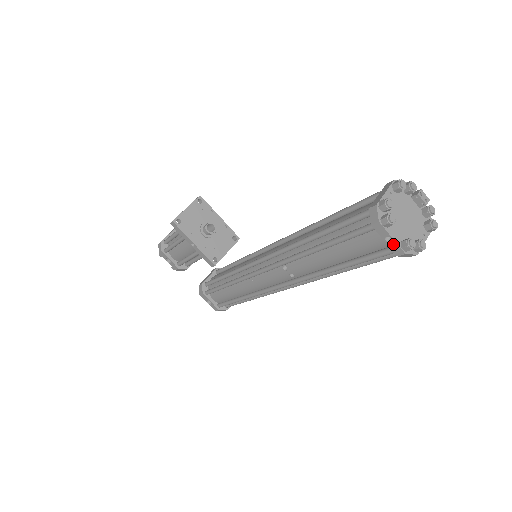
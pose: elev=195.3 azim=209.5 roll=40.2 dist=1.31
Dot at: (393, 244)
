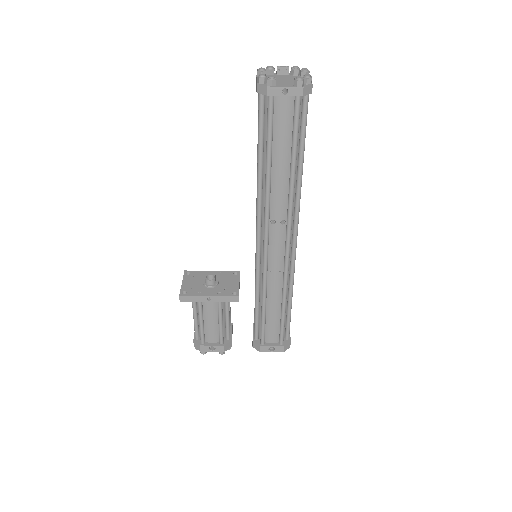
Dot at: (291, 91)
